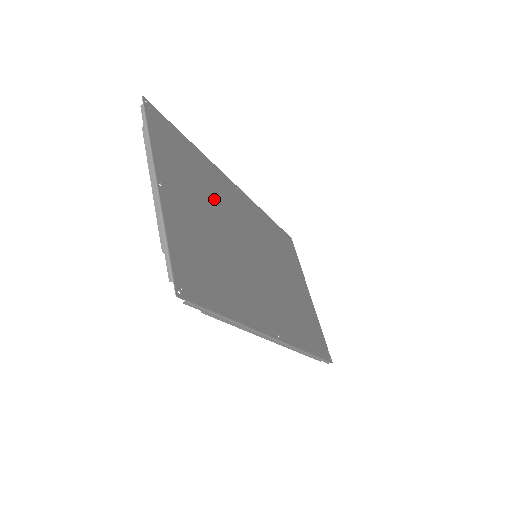
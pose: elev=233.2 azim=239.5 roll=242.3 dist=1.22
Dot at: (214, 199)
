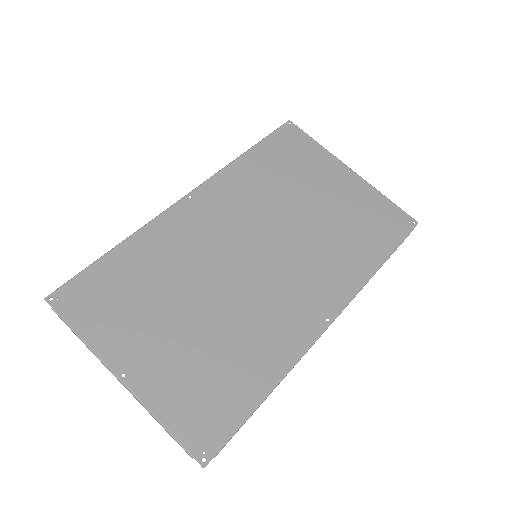
Dot at: (175, 276)
